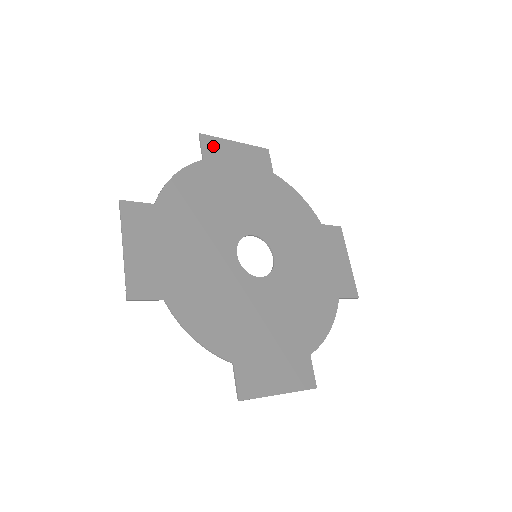
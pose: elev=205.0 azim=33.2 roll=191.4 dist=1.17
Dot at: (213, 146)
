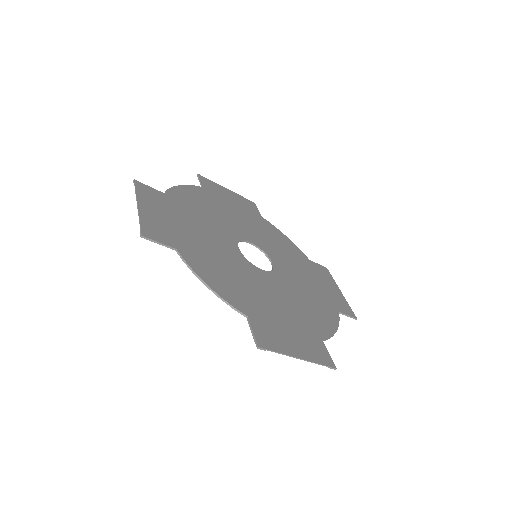
Dot at: (209, 184)
